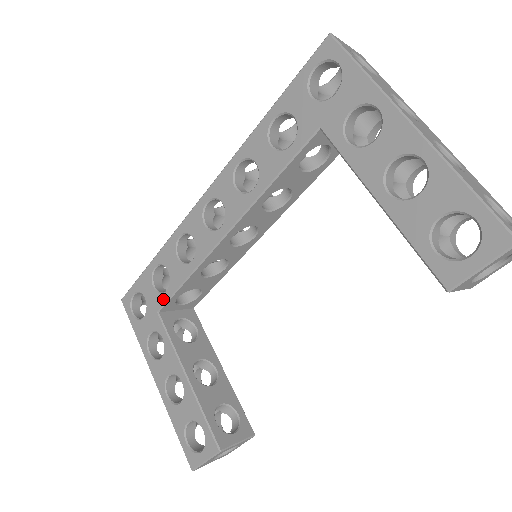
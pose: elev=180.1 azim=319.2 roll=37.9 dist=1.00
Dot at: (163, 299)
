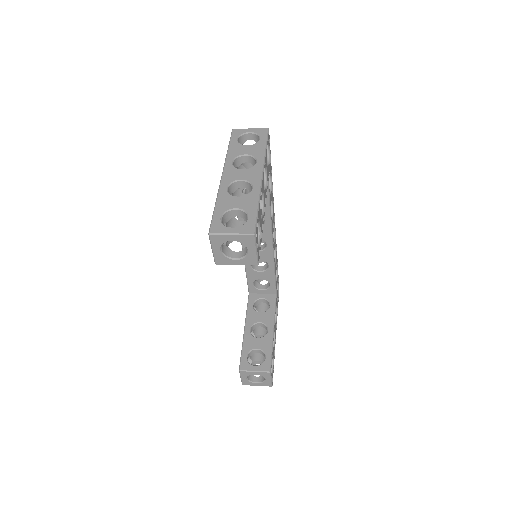
Dot at: occluded
